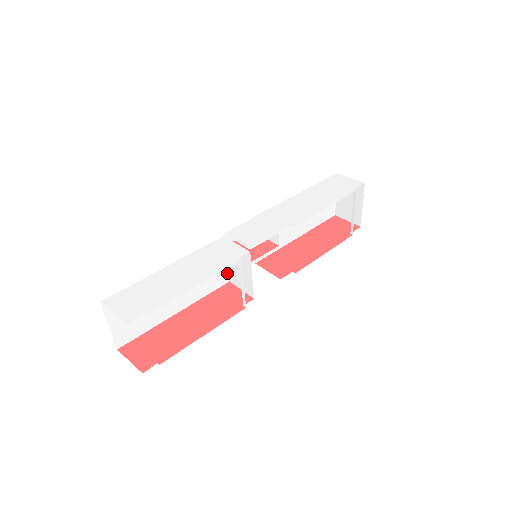
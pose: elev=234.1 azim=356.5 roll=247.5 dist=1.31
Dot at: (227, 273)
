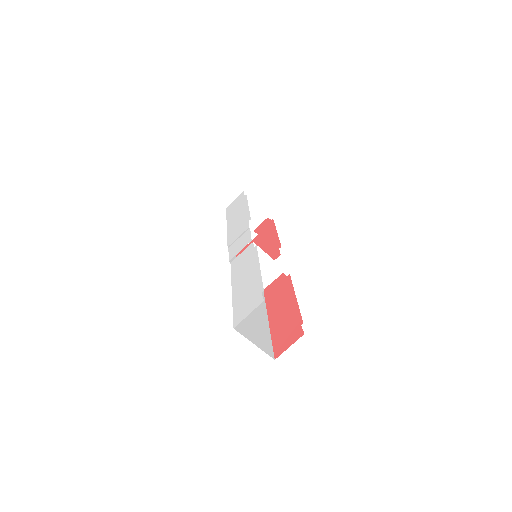
Dot at: occluded
